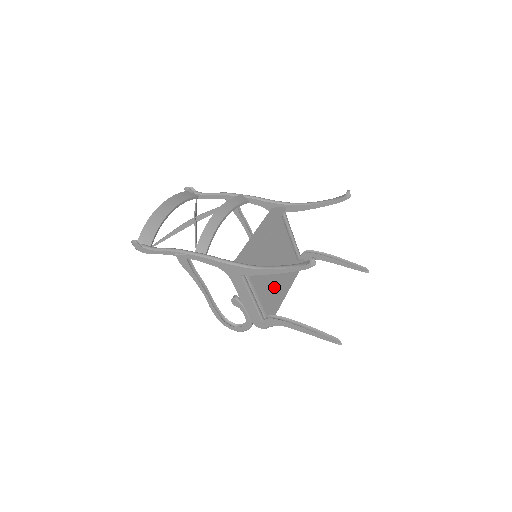
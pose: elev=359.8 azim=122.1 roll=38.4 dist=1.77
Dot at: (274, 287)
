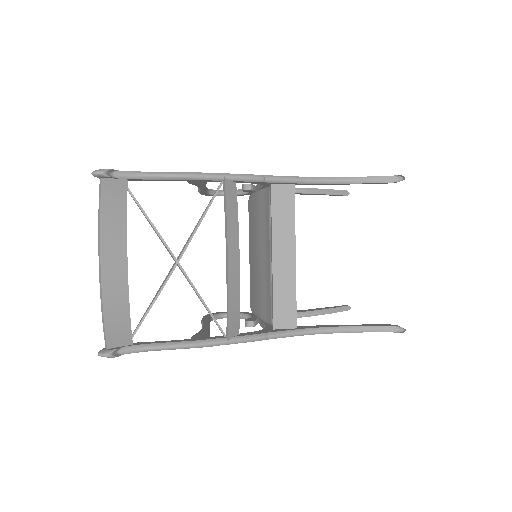
Dot at: occluded
